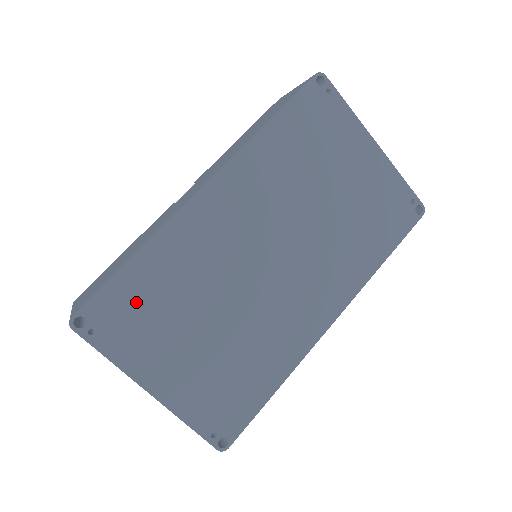
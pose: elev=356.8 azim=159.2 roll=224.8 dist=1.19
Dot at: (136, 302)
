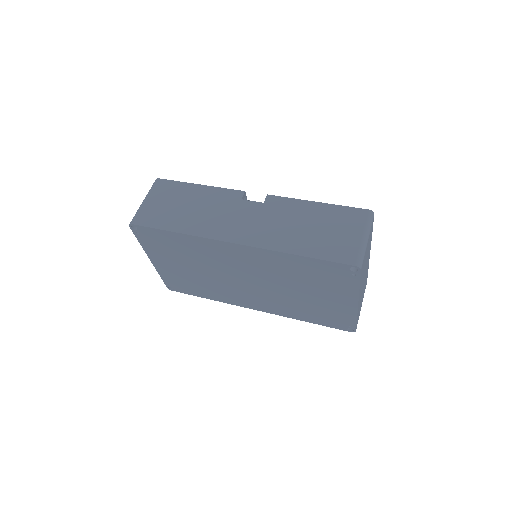
Dot at: (165, 242)
